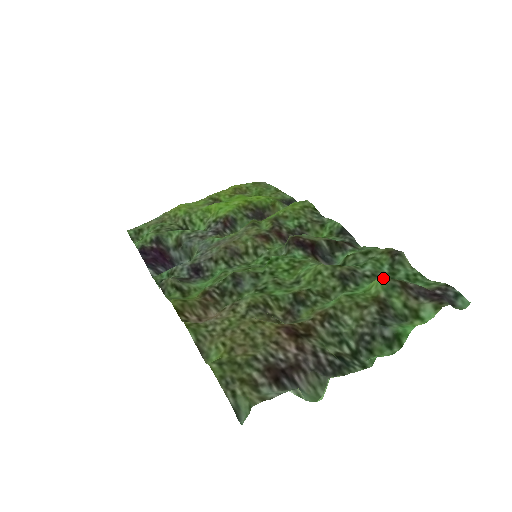
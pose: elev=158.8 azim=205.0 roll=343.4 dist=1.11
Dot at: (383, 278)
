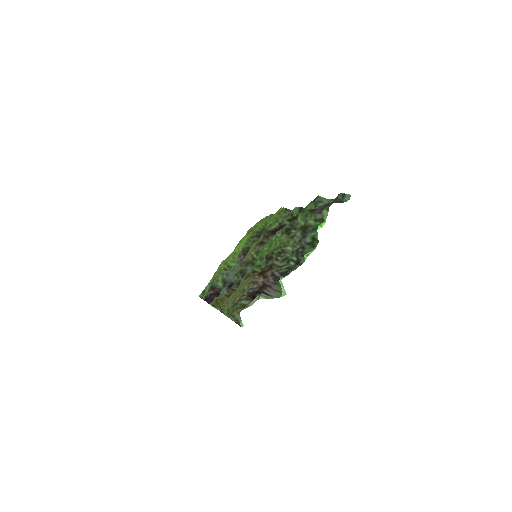
Dot at: occluded
